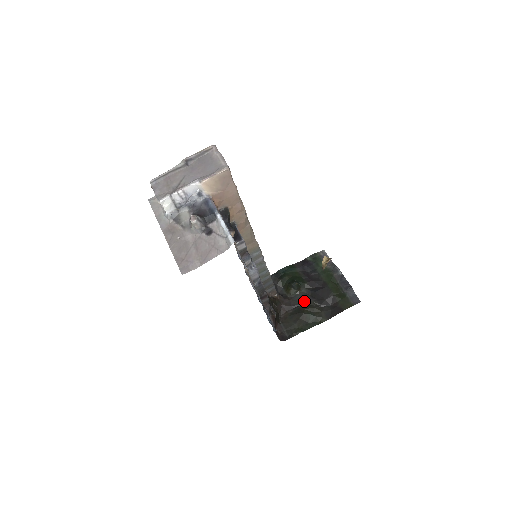
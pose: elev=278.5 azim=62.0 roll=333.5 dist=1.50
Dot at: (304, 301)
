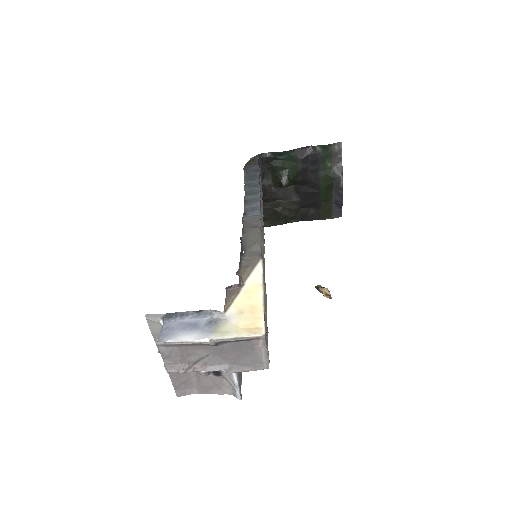
Dot at: (287, 198)
